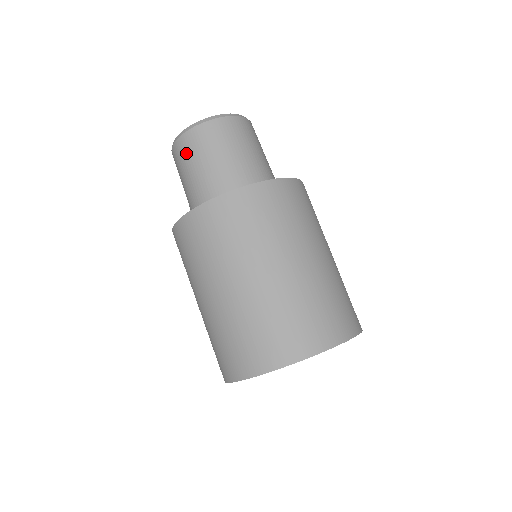
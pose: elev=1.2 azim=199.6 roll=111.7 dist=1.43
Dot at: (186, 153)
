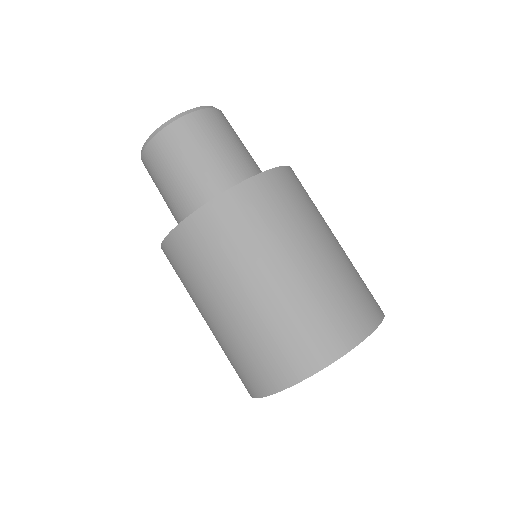
Dot at: (157, 162)
